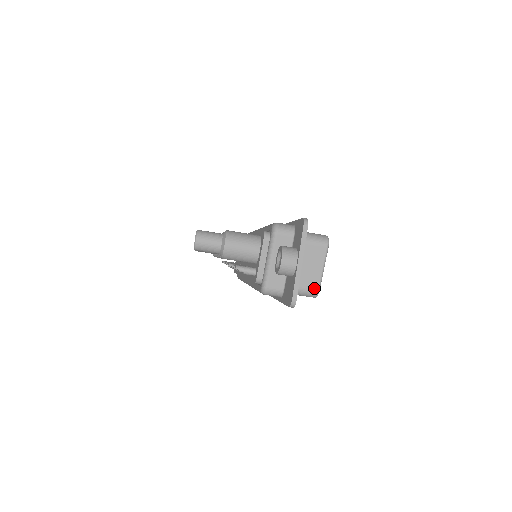
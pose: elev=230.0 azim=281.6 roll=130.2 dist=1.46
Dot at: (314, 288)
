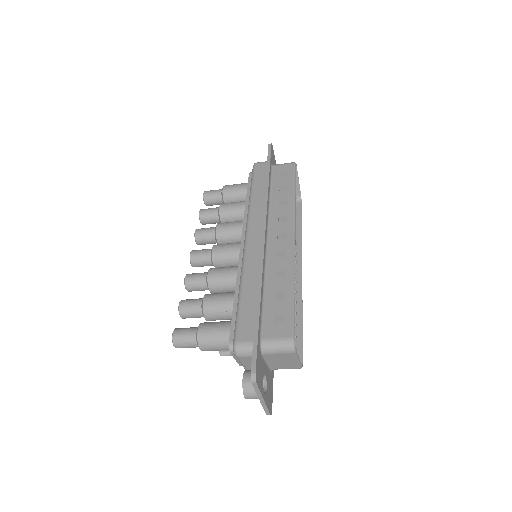
Dot at: (295, 368)
